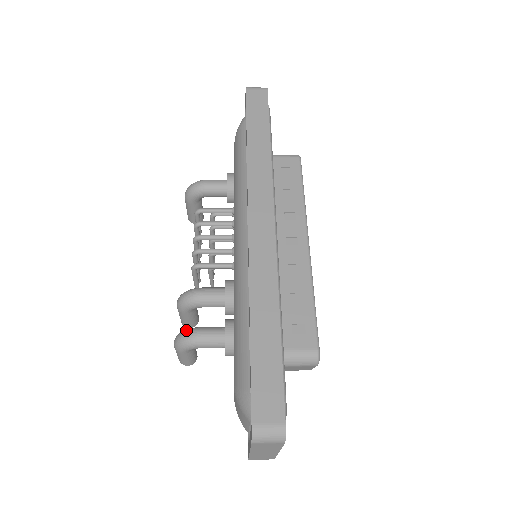
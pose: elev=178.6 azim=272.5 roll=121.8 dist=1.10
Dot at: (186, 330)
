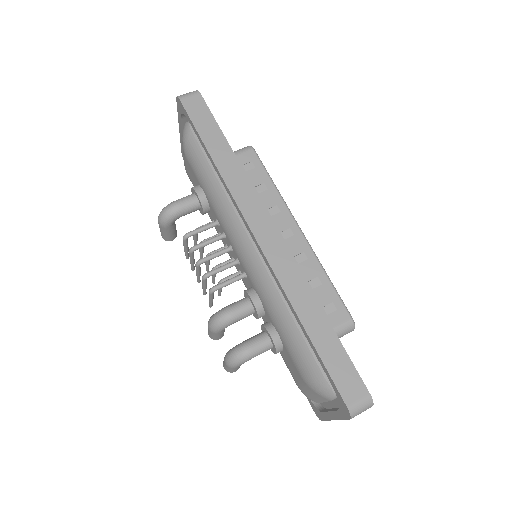
Dot at: (235, 349)
